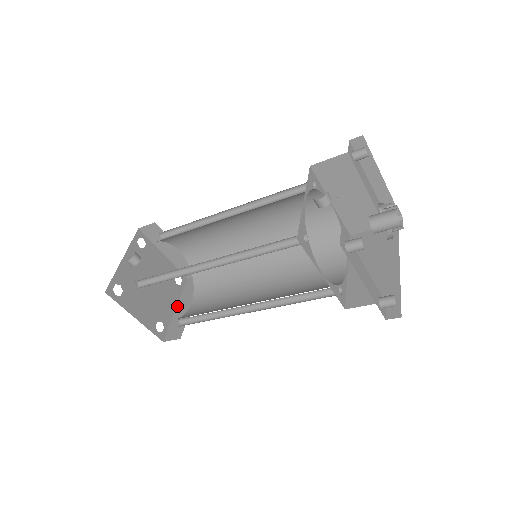
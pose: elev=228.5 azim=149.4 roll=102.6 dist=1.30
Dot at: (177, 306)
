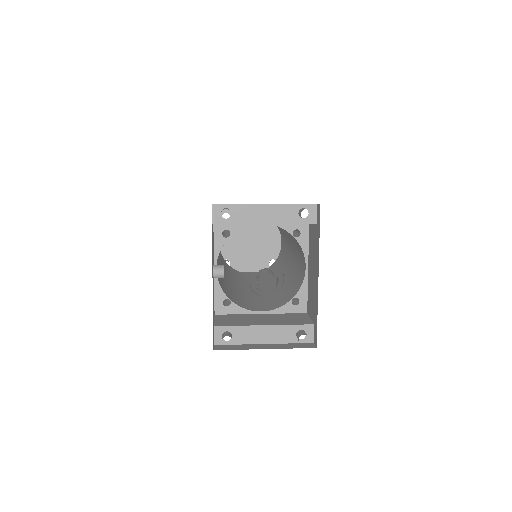
Dot at: occluded
